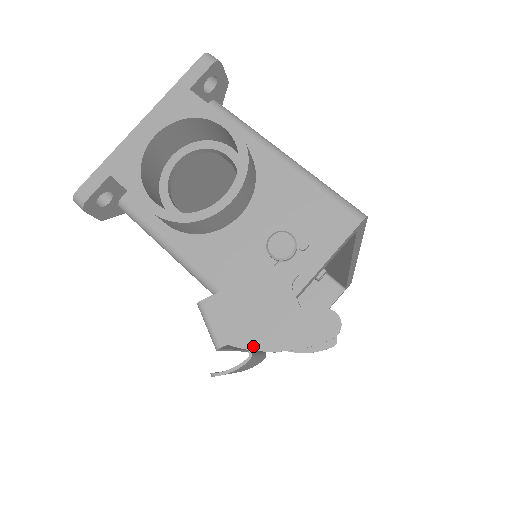
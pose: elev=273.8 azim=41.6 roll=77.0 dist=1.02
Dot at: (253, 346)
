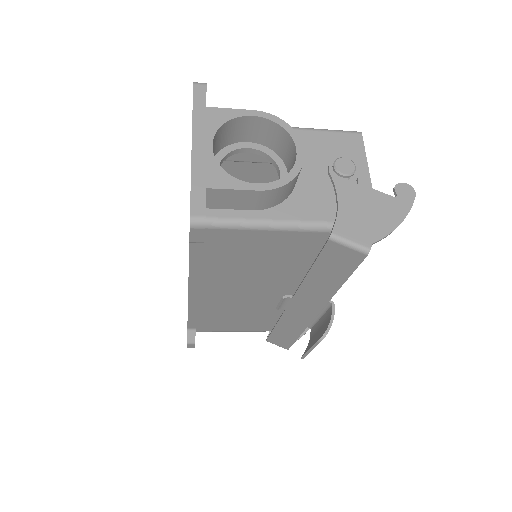
Dot at: (386, 233)
